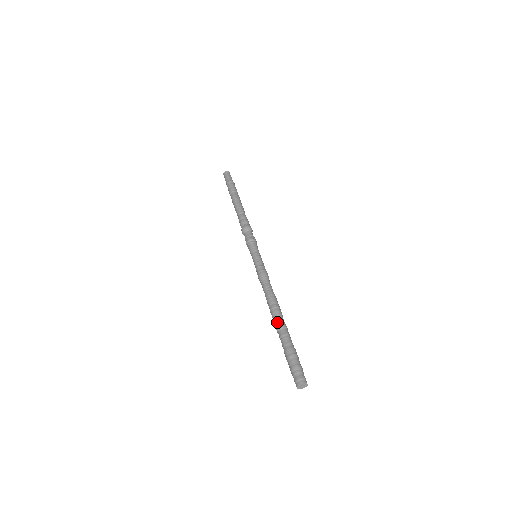
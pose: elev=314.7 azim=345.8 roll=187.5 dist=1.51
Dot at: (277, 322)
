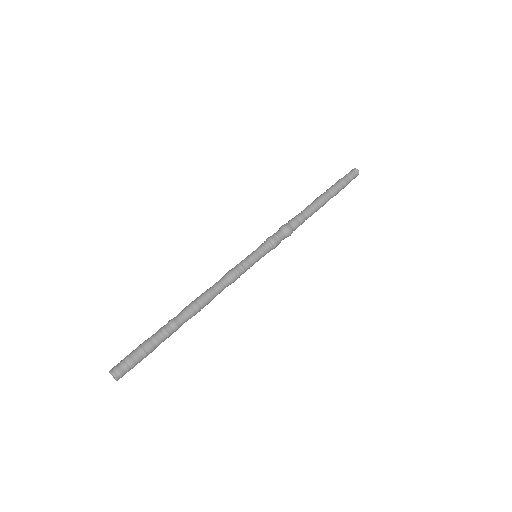
Dot at: (176, 317)
